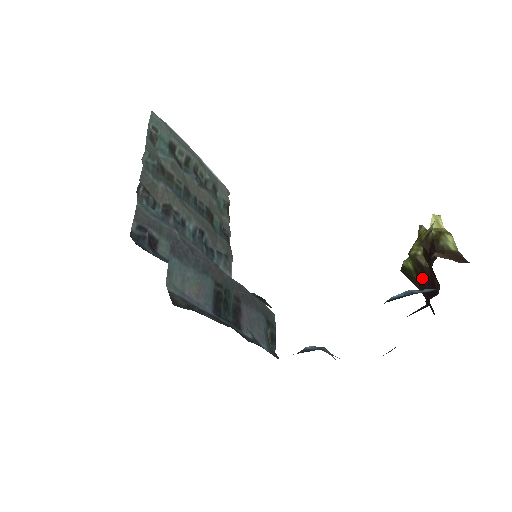
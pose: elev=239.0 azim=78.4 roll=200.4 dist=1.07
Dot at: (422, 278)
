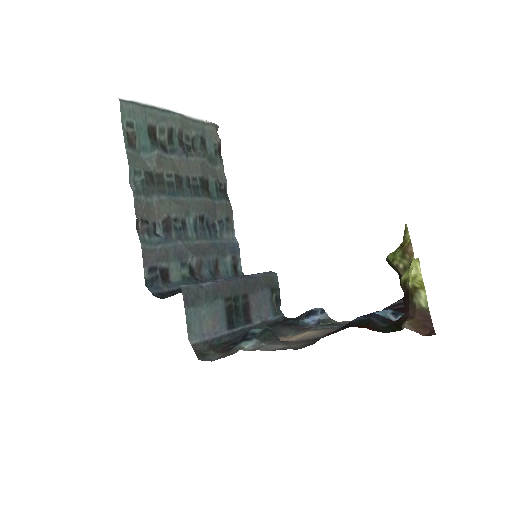
Dot at: occluded
